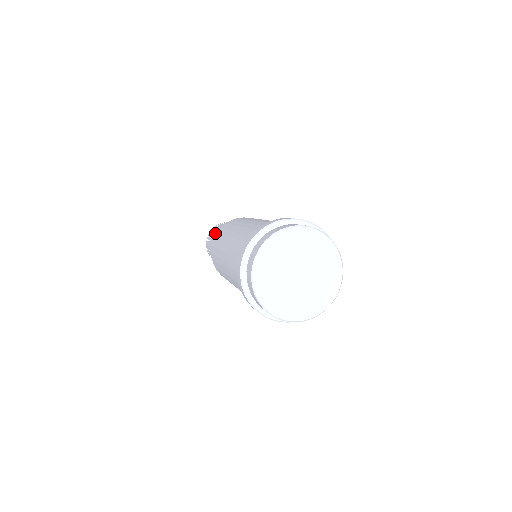
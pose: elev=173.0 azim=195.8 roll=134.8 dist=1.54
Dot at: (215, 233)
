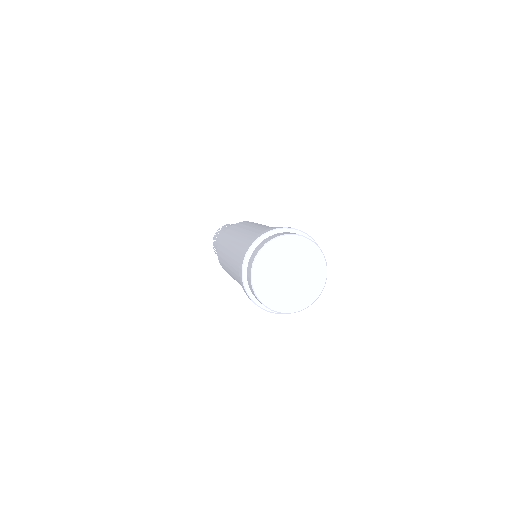
Dot at: (228, 227)
